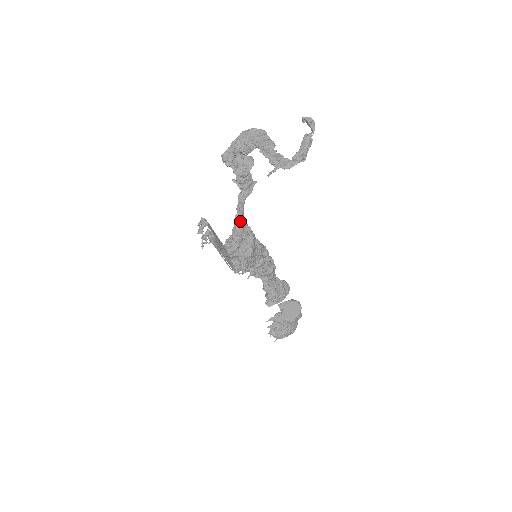
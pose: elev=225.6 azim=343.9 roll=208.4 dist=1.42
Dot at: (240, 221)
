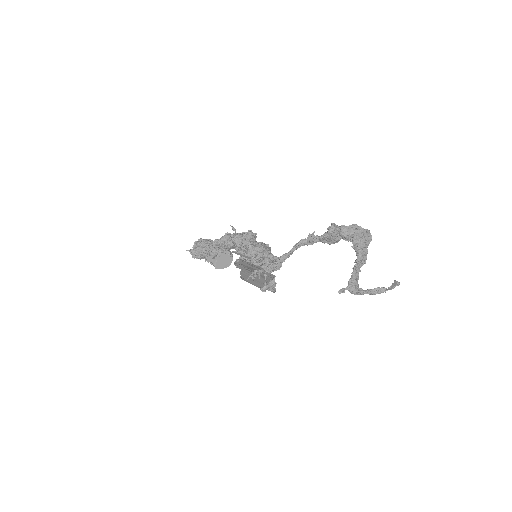
Dot at: (283, 261)
